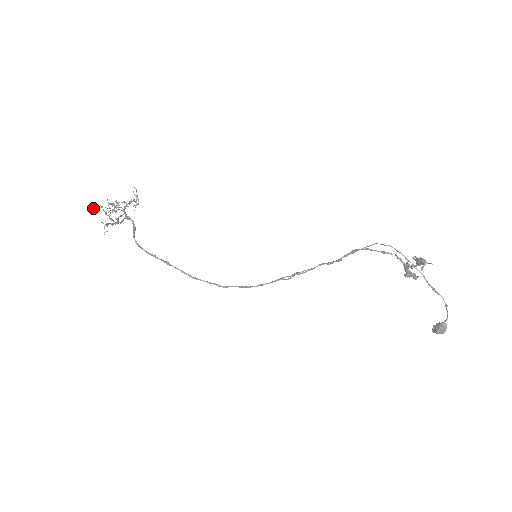
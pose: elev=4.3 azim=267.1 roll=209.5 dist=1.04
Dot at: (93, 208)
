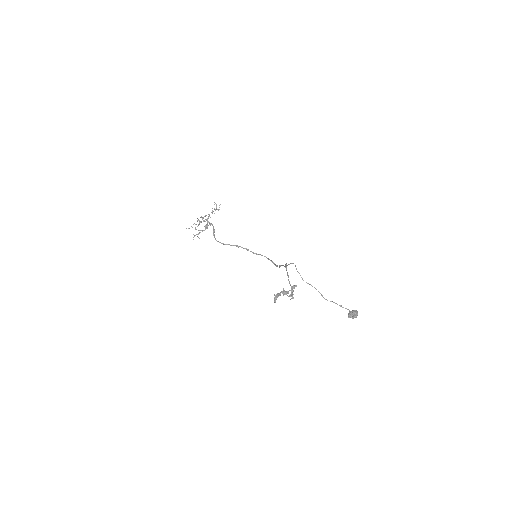
Dot at: occluded
